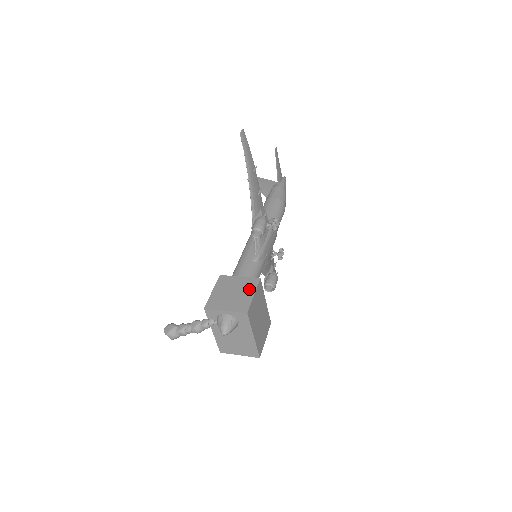
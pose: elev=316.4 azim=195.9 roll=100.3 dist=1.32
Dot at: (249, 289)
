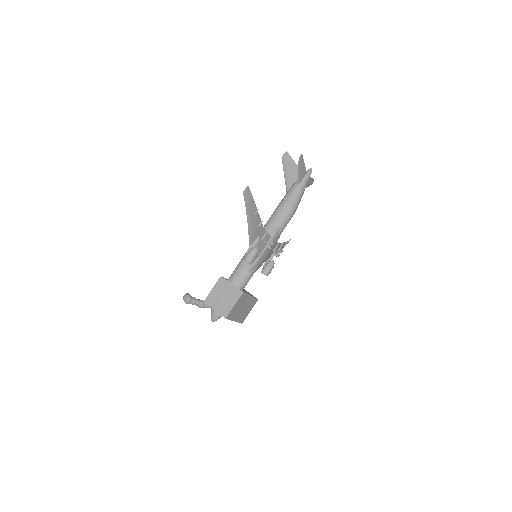
Dot at: (233, 299)
